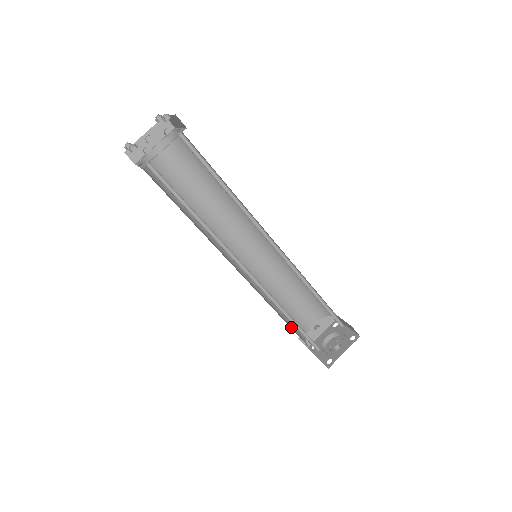
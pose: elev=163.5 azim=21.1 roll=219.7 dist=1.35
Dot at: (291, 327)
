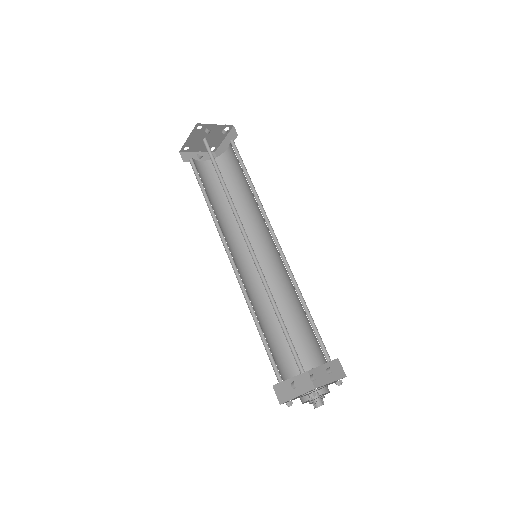
Dot at: occluded
